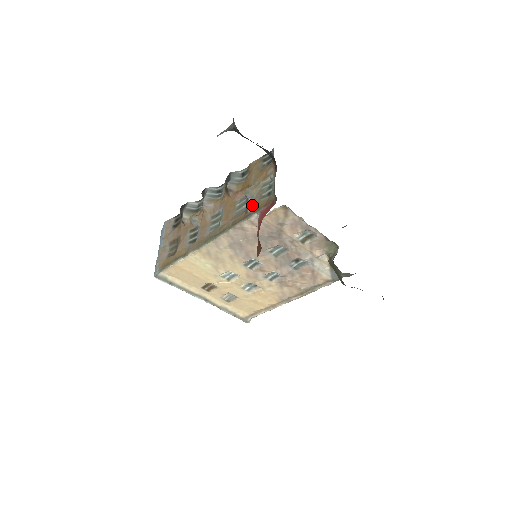
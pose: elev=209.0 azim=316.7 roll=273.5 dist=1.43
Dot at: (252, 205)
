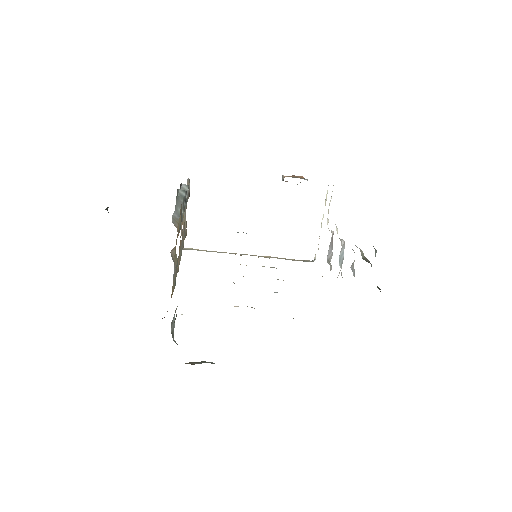
Dot at: (173, 280)
